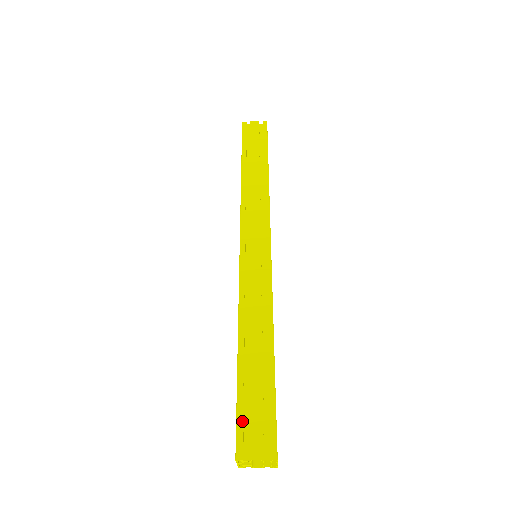
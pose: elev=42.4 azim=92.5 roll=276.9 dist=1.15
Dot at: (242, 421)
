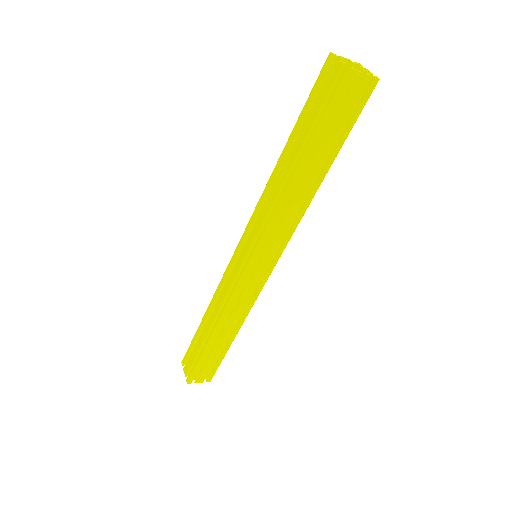
Dot at: occluded
